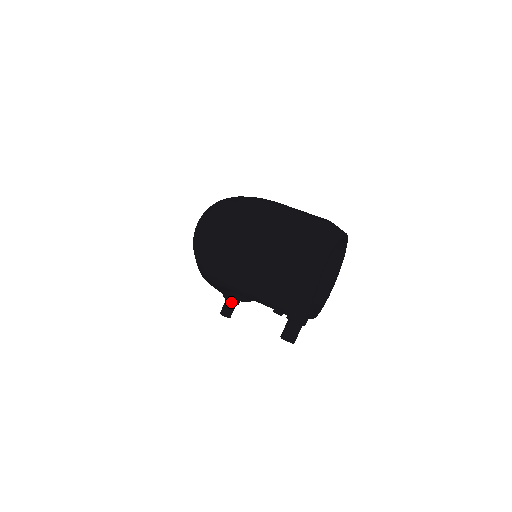
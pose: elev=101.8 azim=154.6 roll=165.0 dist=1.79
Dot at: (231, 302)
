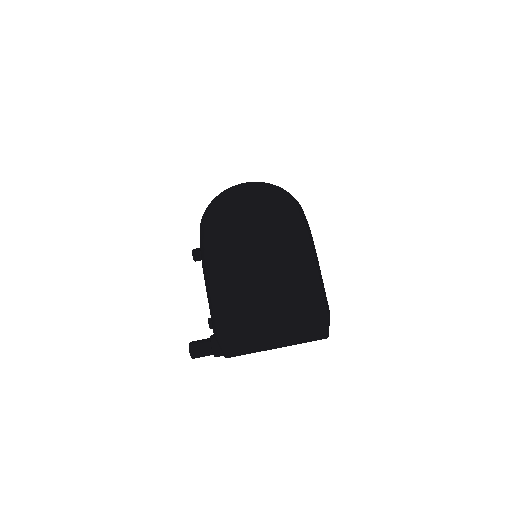
Dot at: occluded
